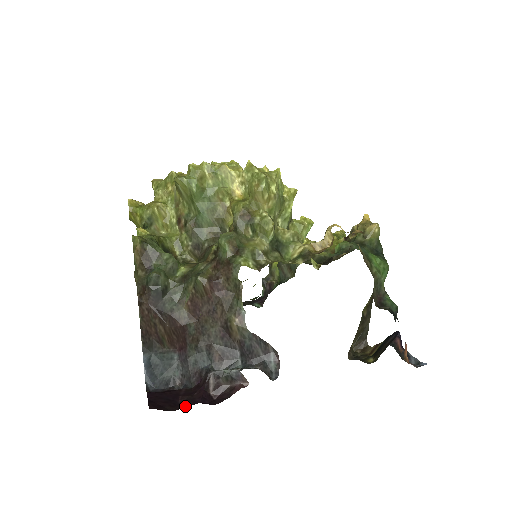
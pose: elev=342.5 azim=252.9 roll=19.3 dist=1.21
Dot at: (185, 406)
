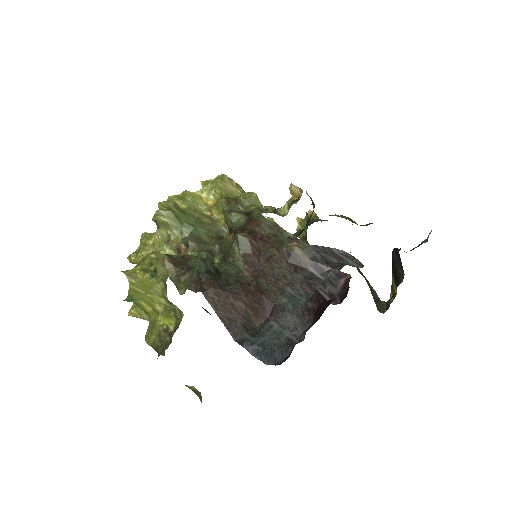
Dot at: occluded
